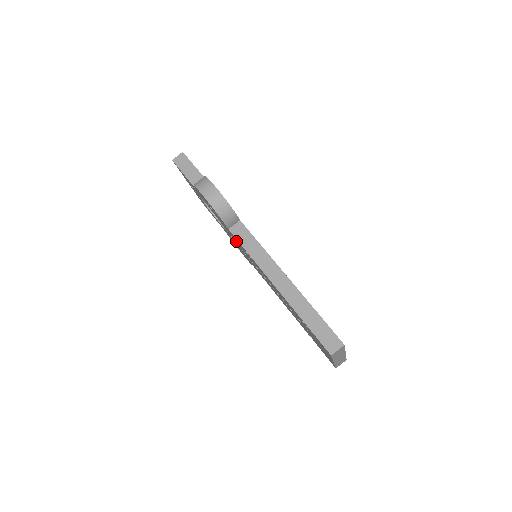
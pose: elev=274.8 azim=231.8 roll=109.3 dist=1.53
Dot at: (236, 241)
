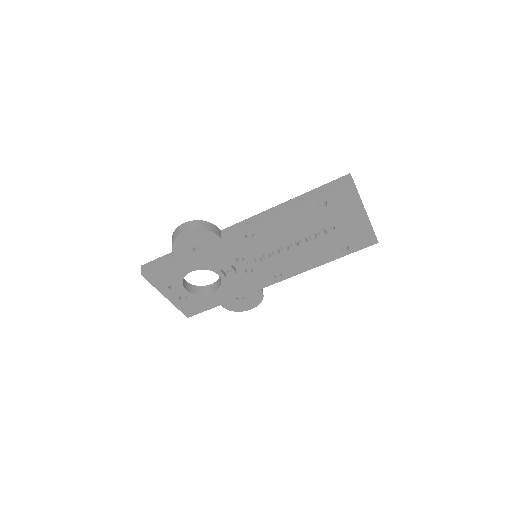
Dot at: (235, 256)
